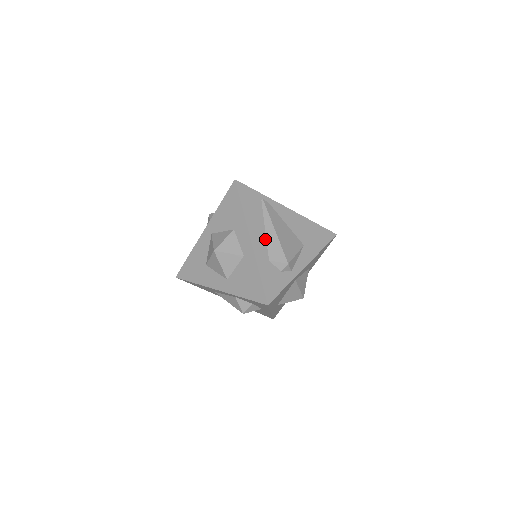
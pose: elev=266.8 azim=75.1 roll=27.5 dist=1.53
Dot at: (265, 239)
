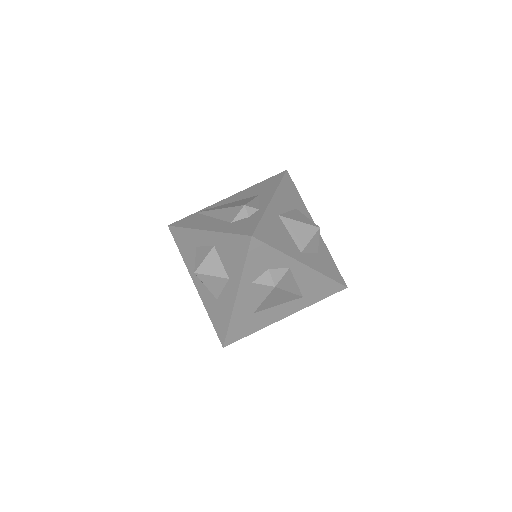
Dot at: (218, 220)
